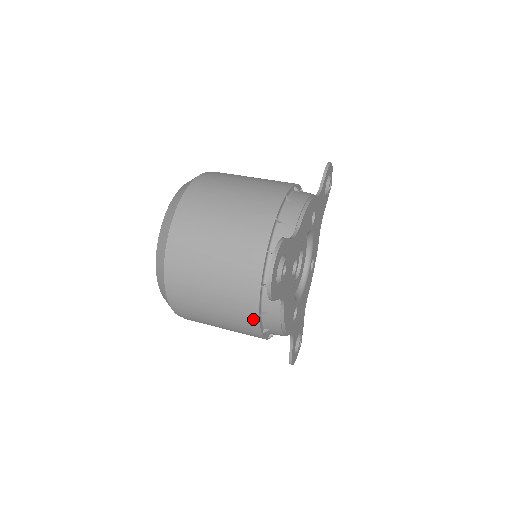
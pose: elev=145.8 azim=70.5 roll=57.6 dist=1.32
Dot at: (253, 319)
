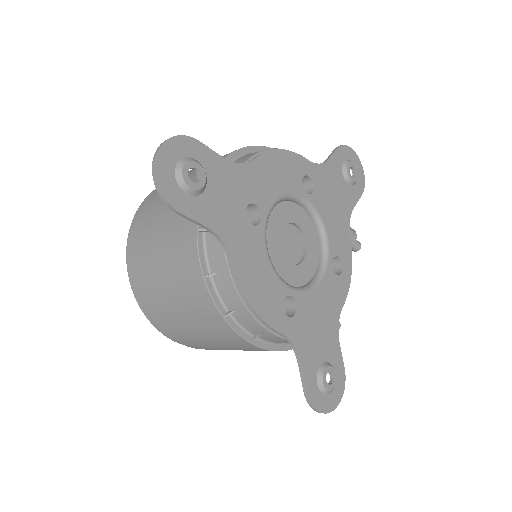
Dot at: (201, 286)
